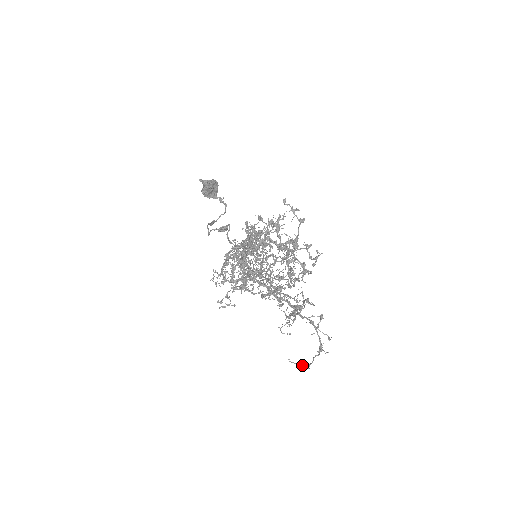
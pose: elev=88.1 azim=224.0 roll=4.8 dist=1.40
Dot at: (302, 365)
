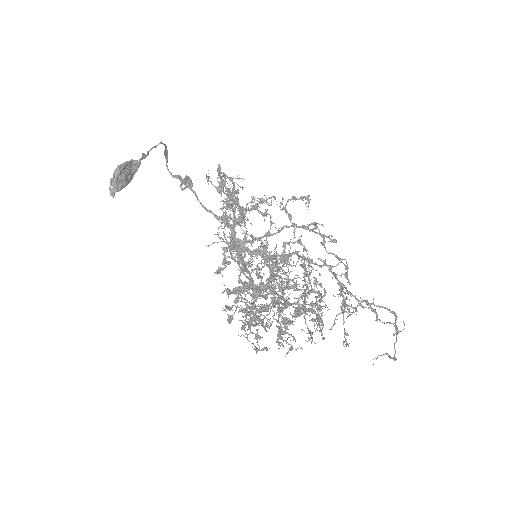
Dot at: occluded
